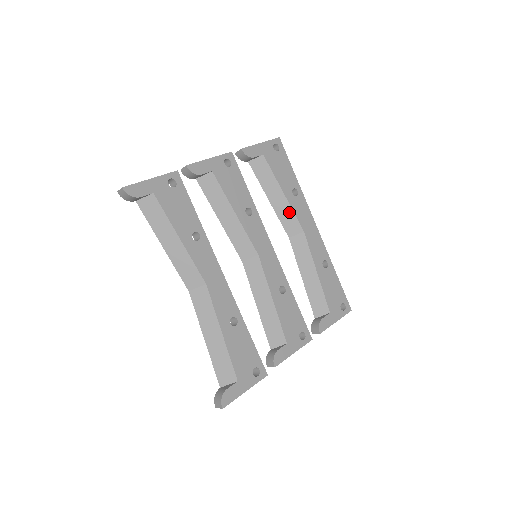
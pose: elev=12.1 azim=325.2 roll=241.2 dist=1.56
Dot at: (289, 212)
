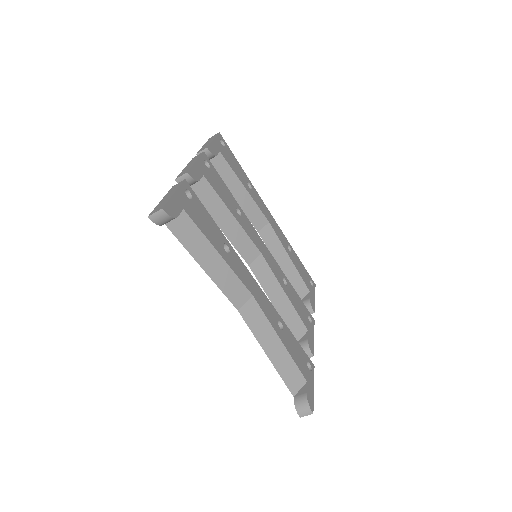
Dot at: (253, 206)
